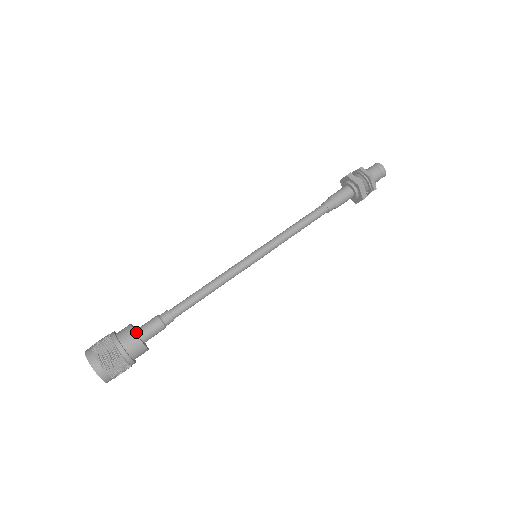
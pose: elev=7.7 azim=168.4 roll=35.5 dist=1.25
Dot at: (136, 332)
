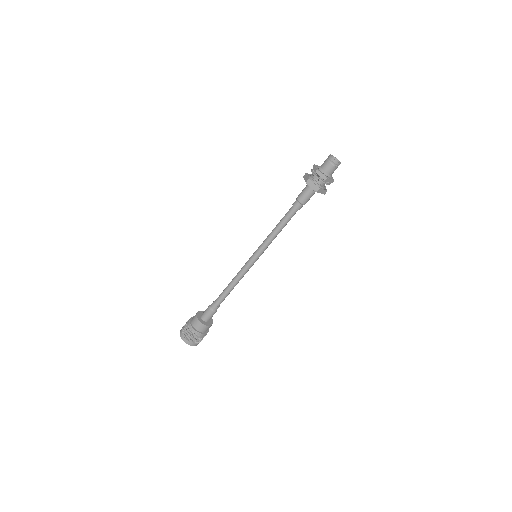
Dot at: (201, 316)
